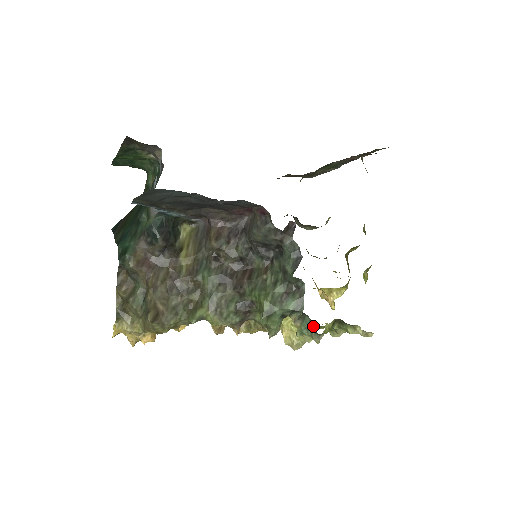
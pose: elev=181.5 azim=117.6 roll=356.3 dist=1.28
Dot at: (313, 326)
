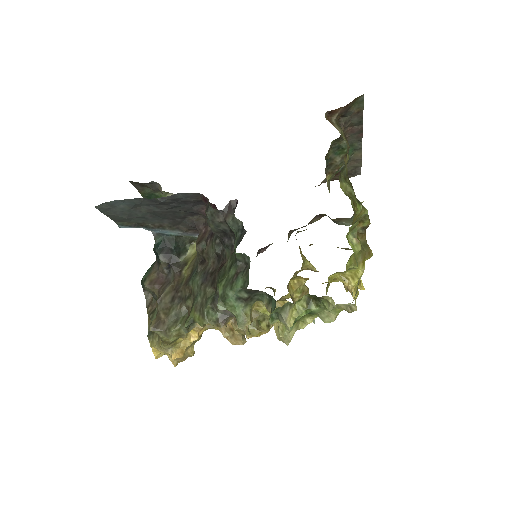
Dot at: occluded
